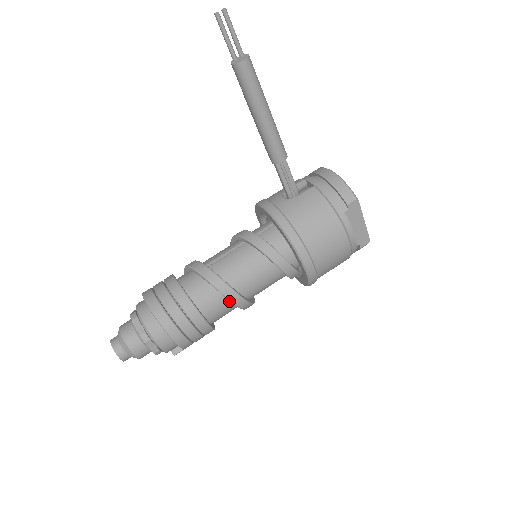
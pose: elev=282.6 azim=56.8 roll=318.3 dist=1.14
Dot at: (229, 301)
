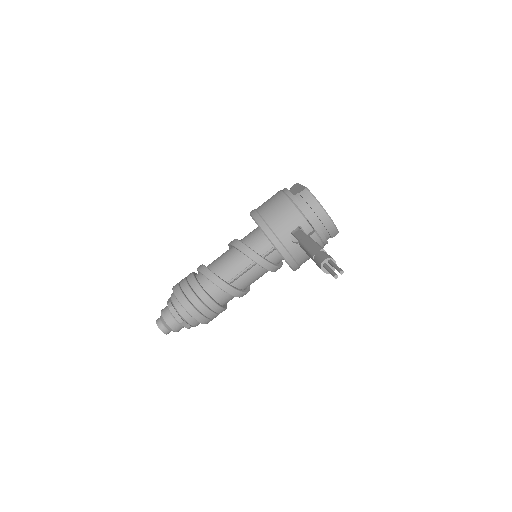
Dot at: occluded
